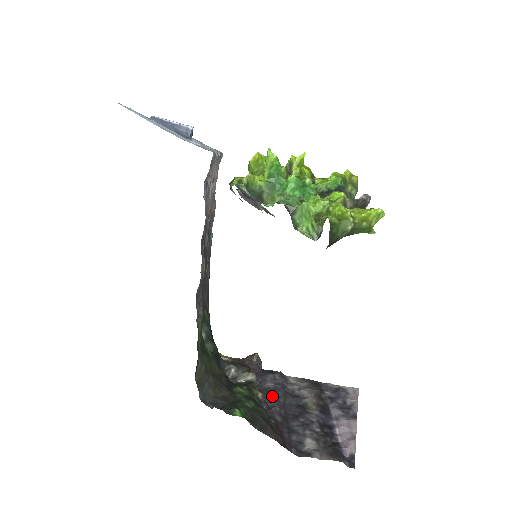
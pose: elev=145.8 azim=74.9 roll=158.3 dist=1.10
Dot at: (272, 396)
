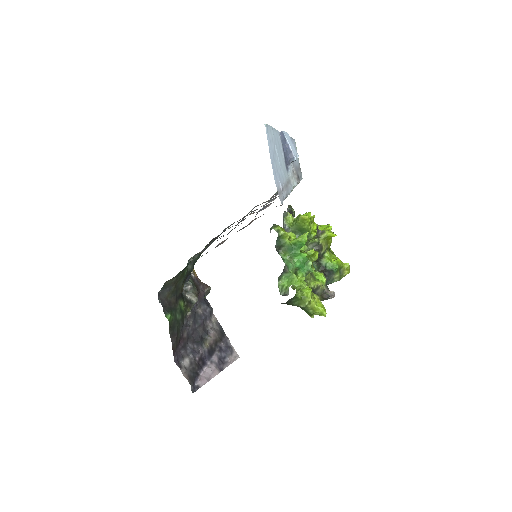
Dot at: (194, 319)
